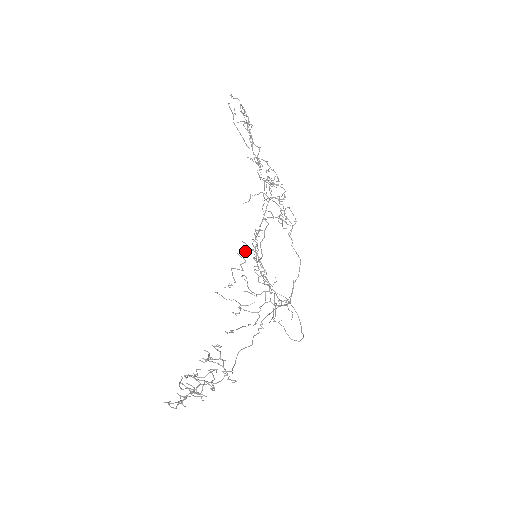
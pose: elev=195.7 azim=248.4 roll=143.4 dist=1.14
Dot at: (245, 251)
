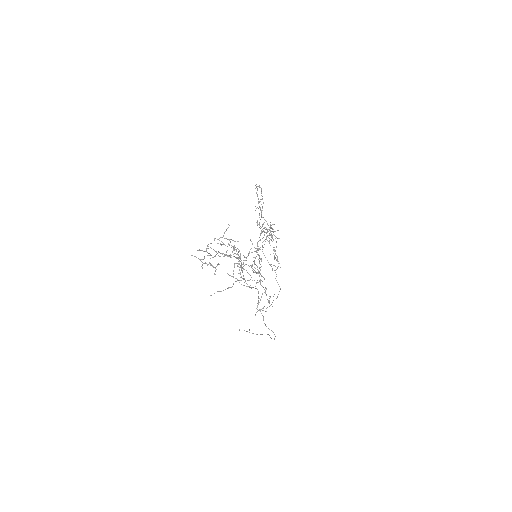
Dot at: occluded
